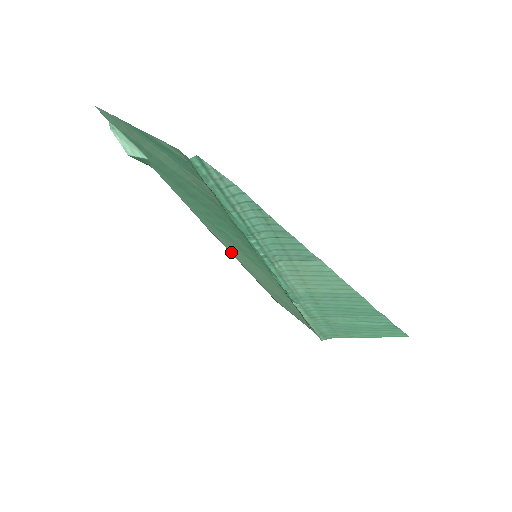
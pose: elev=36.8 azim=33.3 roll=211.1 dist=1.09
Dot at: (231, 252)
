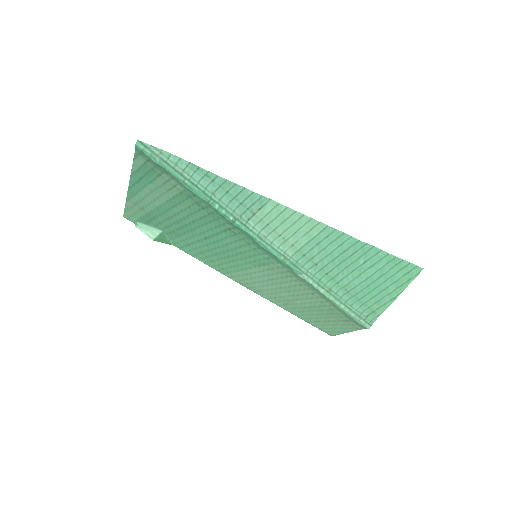
Dot at: (260, 292)
